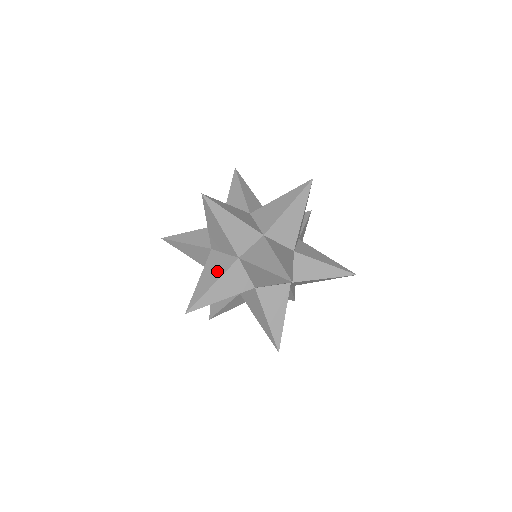
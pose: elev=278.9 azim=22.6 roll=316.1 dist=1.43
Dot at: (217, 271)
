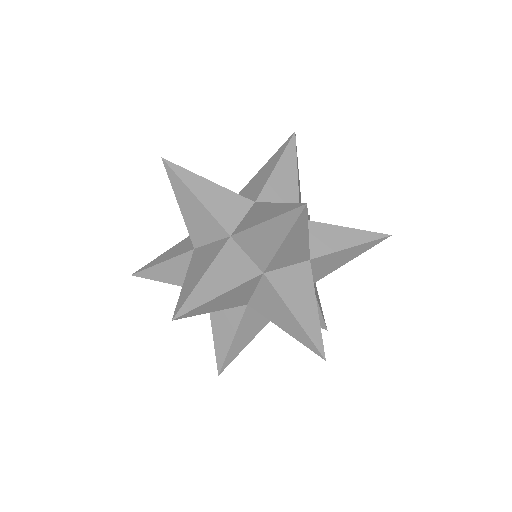
Dot at: (206, 261)
